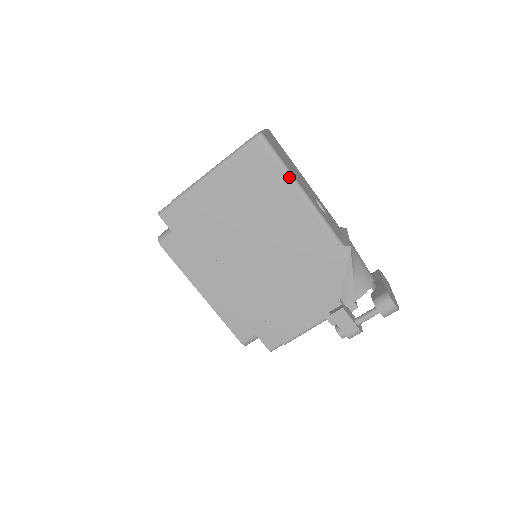
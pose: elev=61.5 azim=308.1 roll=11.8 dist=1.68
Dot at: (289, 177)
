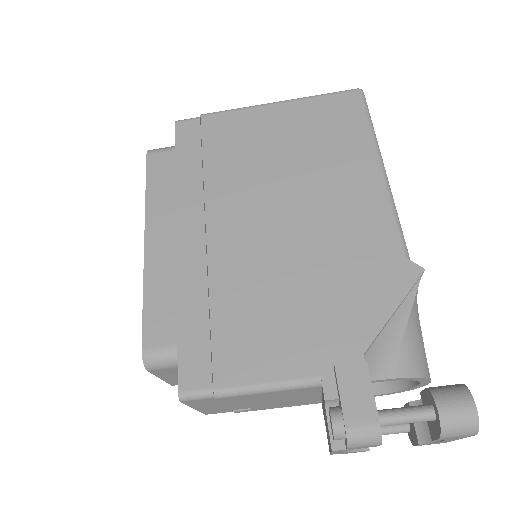
Dot at: (373, 142)
